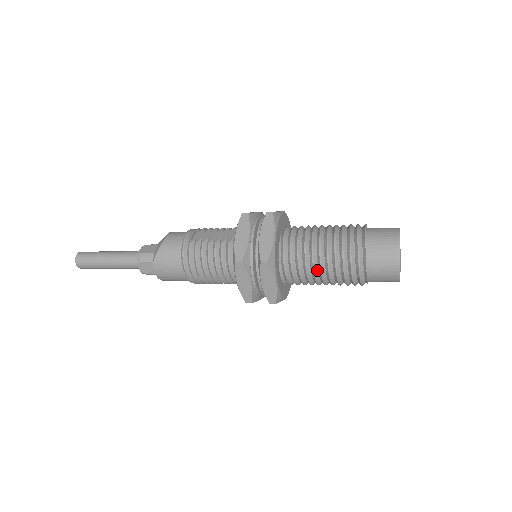
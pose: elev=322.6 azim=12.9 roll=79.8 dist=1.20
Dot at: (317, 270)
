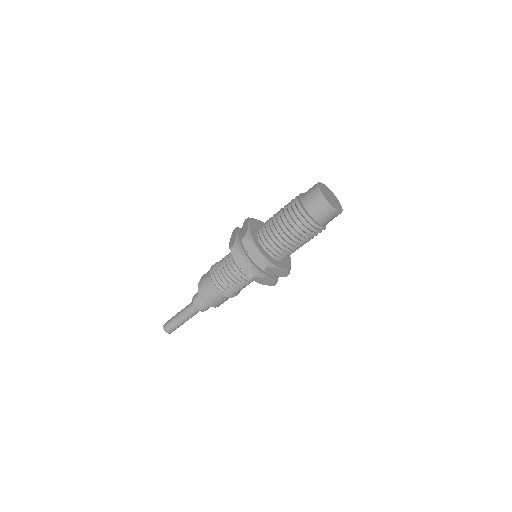
Dot at: (281, 231)
